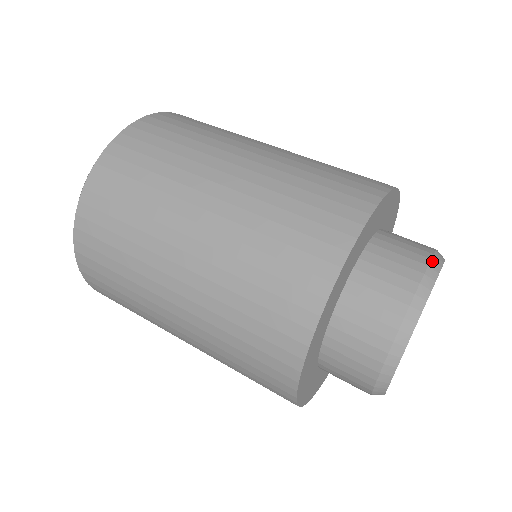
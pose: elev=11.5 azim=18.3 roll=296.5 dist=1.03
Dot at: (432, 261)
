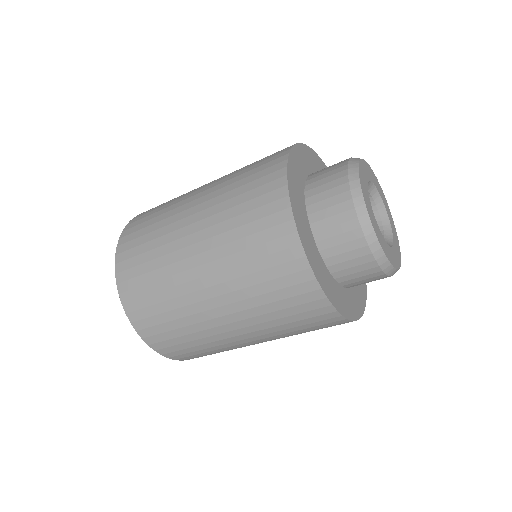
Dot at: (352, 191)
